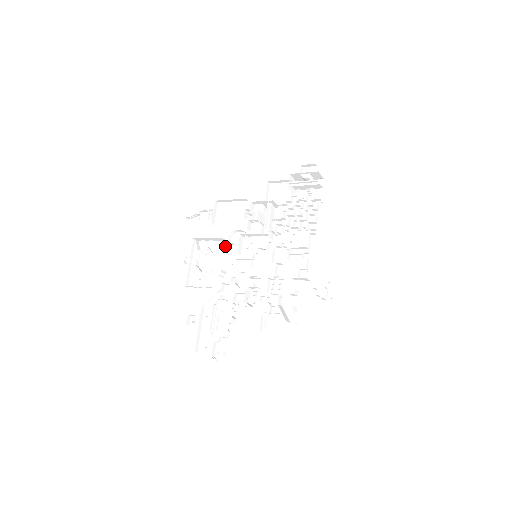
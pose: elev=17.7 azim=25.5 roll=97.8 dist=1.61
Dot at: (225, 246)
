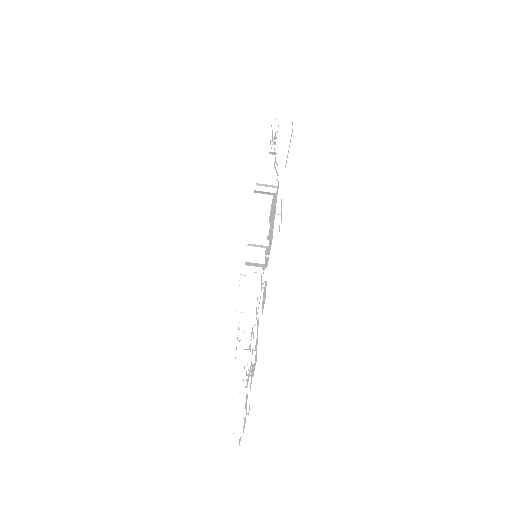
Dot at: occluded
